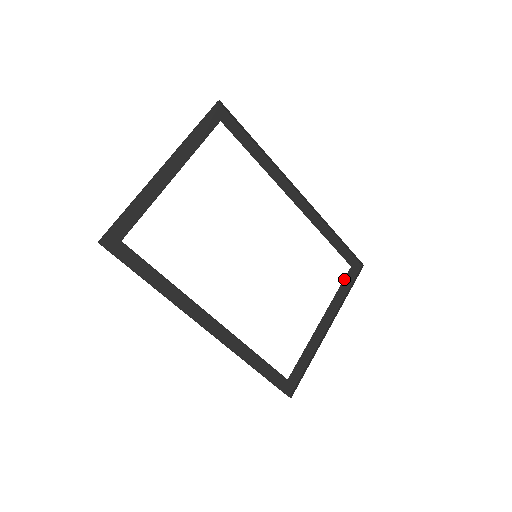
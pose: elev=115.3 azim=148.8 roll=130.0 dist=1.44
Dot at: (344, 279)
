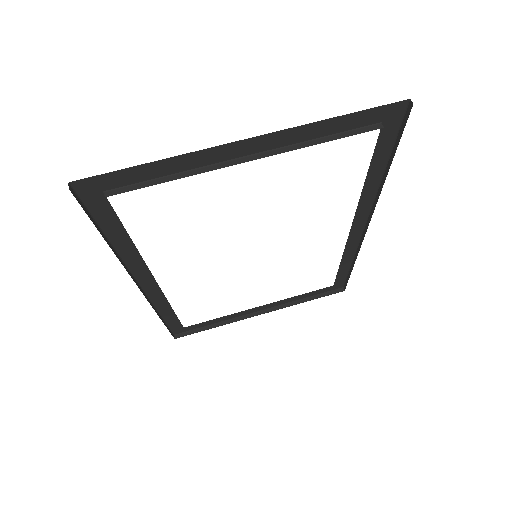
Dot at: (316, 290)
